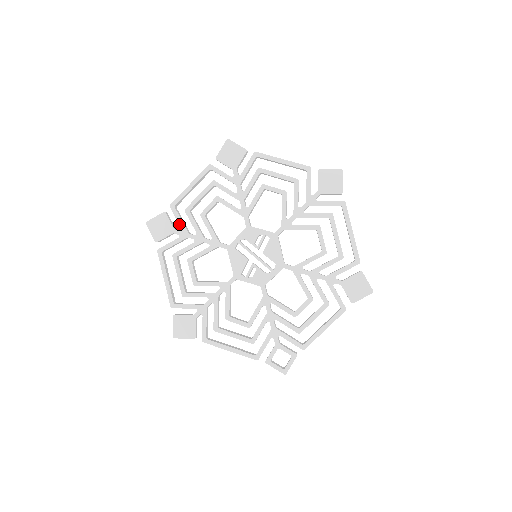
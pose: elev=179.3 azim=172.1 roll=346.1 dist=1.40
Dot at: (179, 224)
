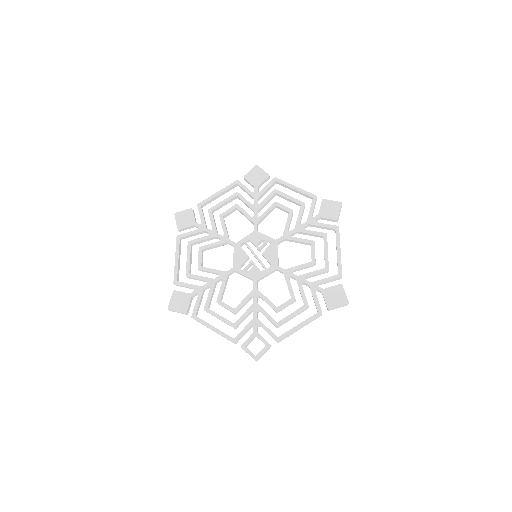
Dot at: (201, 219)
